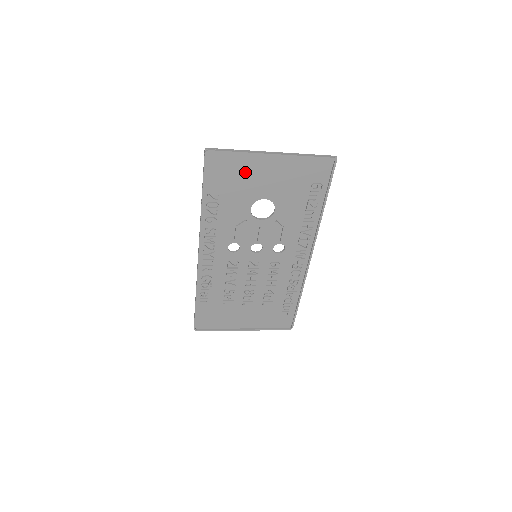
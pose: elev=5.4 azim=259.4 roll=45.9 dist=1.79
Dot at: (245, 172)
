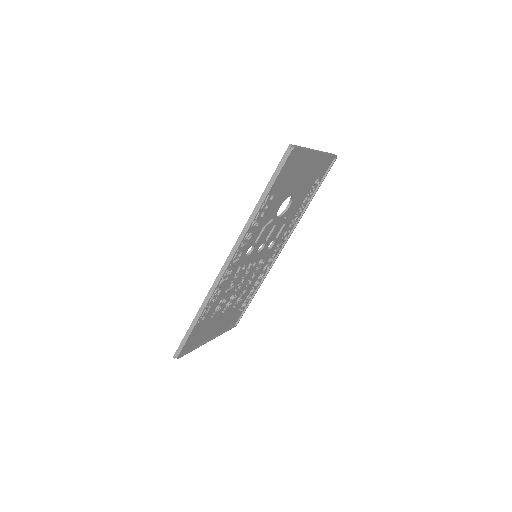
Dot at: (297, 170)
